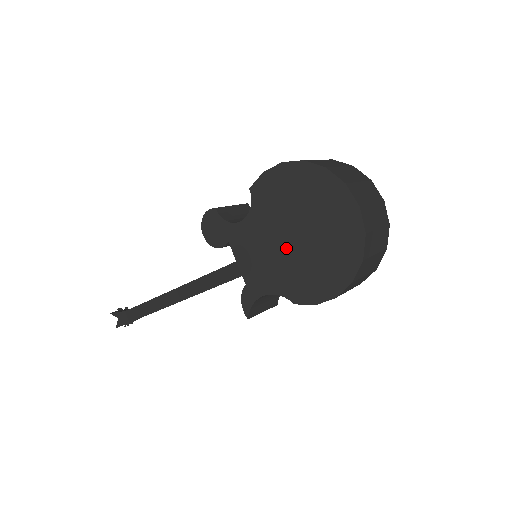
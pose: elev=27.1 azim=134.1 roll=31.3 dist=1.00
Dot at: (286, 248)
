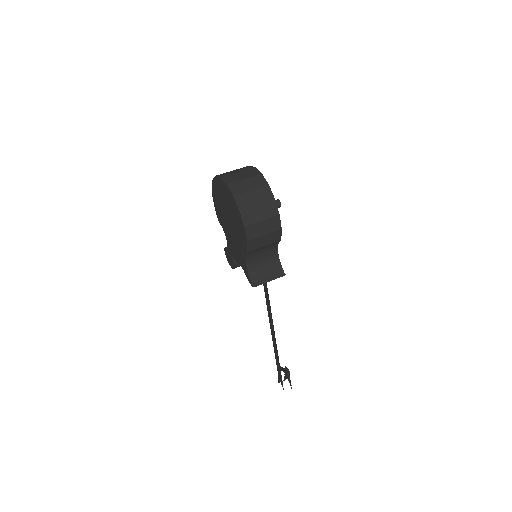
Dot at: (232, 230)
